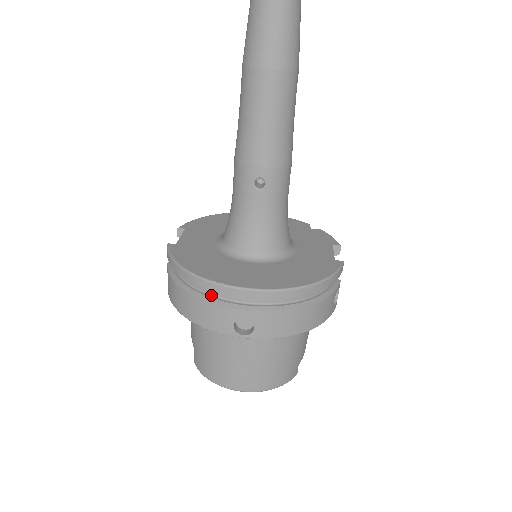
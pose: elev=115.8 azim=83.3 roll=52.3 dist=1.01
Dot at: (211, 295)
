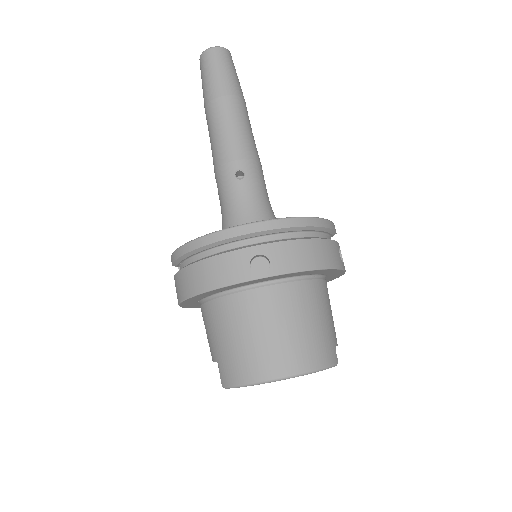
Dot at: (221, 252)
